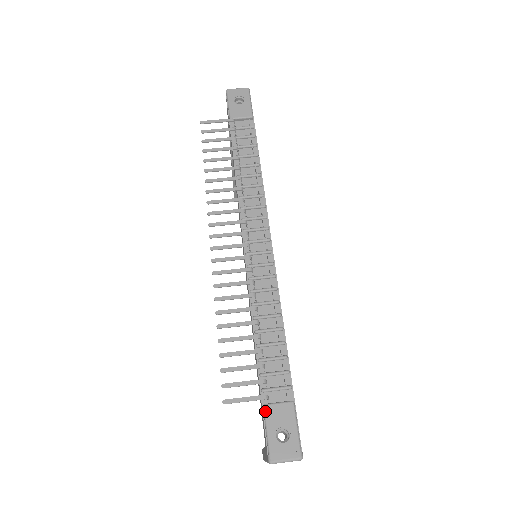
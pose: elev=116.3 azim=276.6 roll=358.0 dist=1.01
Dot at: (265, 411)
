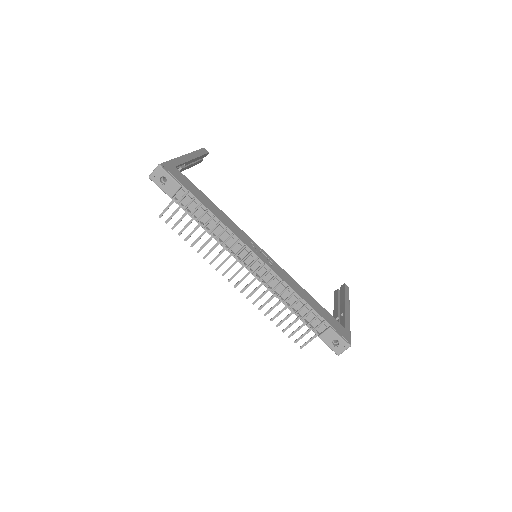
Dot at: (321, 339)
